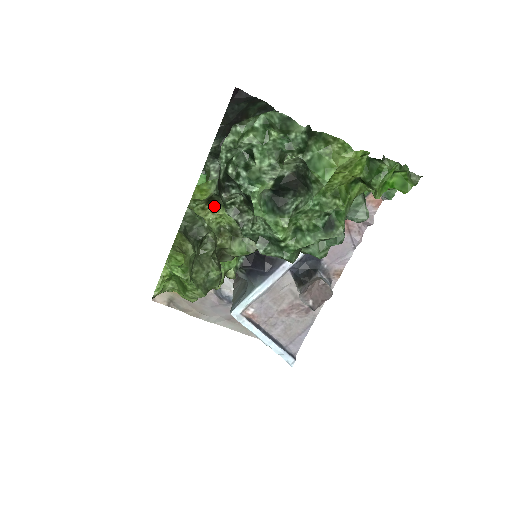
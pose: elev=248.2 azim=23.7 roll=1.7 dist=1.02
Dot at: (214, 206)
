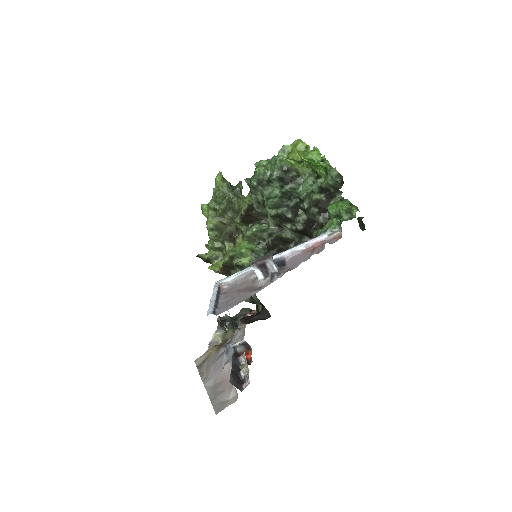
Dot at: occluded
